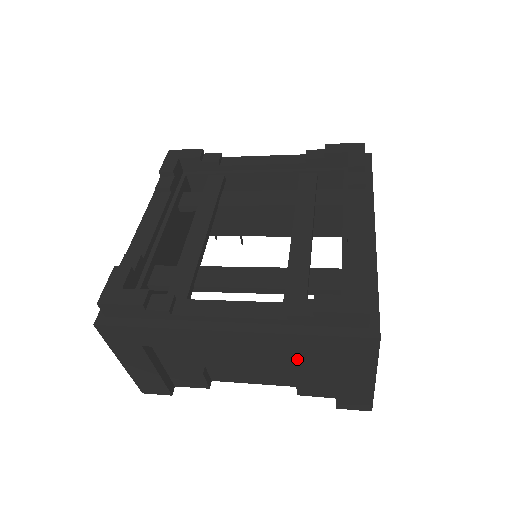
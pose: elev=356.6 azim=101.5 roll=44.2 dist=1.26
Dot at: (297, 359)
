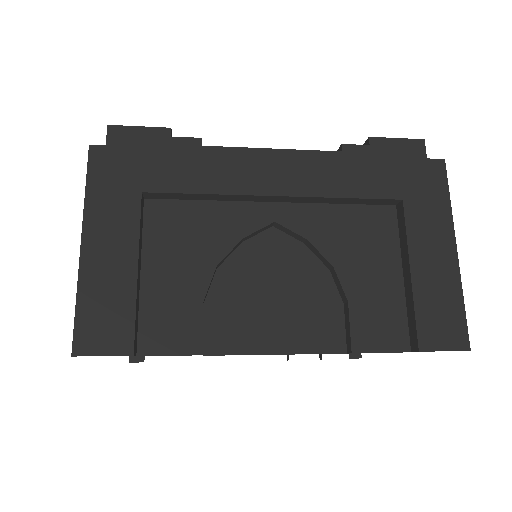
Dot at: (351, 242)
